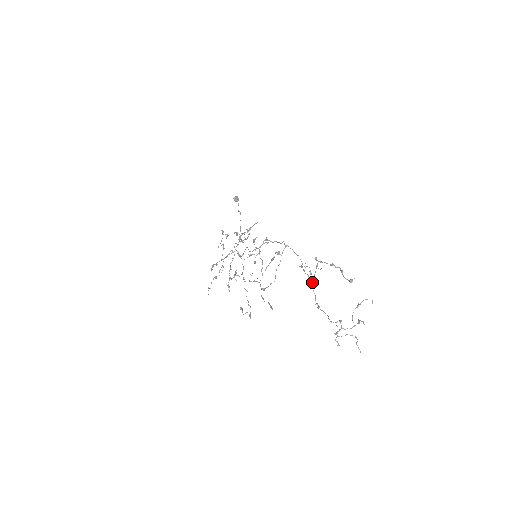
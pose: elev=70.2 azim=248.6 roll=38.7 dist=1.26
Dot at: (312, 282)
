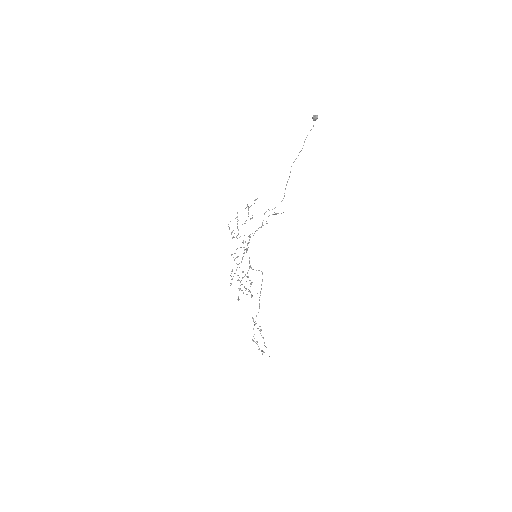
Dot at: occluded
